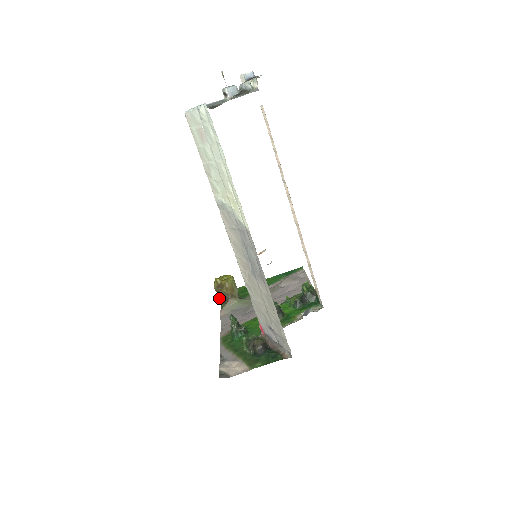
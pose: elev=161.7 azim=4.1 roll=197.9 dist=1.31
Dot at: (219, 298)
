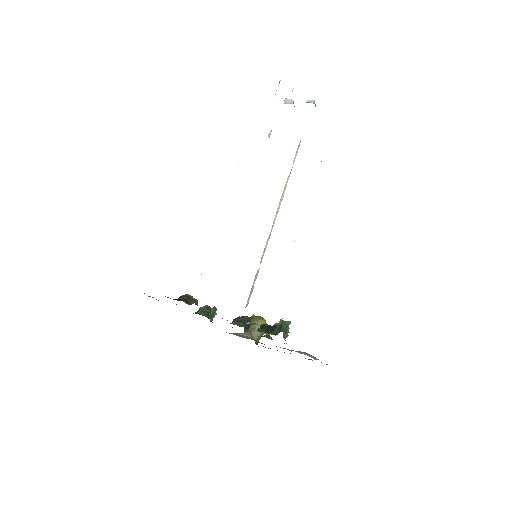
Dot at: occluded
